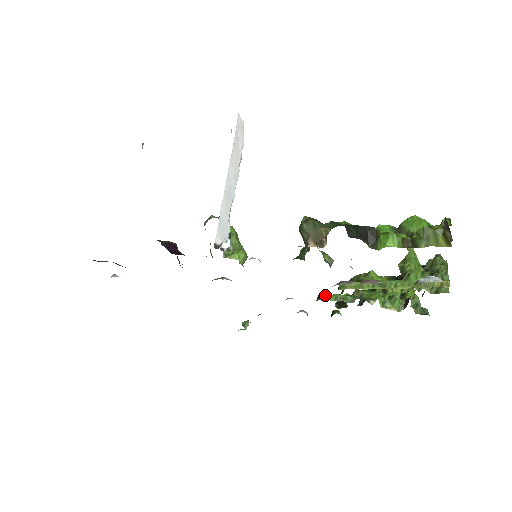
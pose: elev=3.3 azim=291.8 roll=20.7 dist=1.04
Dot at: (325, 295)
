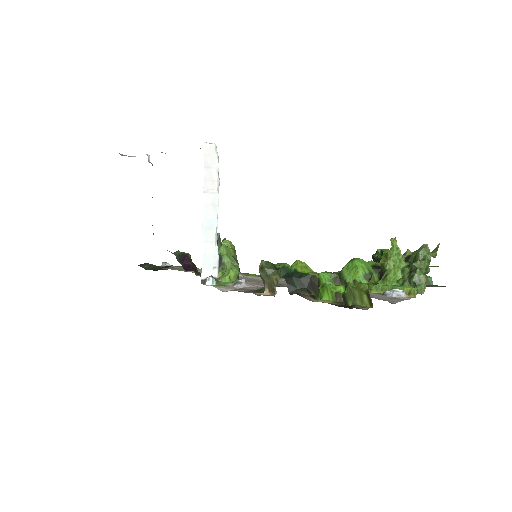
Dot at: occluded
